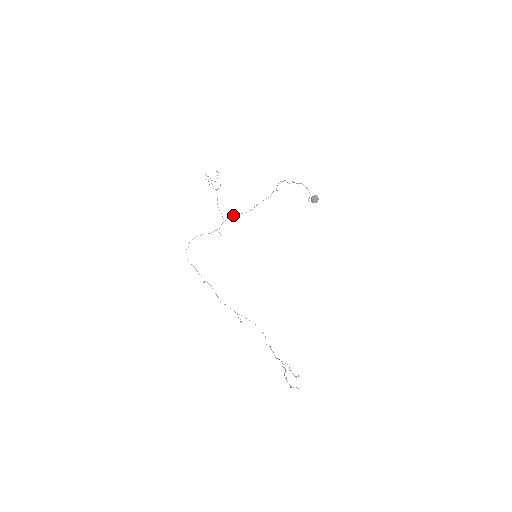
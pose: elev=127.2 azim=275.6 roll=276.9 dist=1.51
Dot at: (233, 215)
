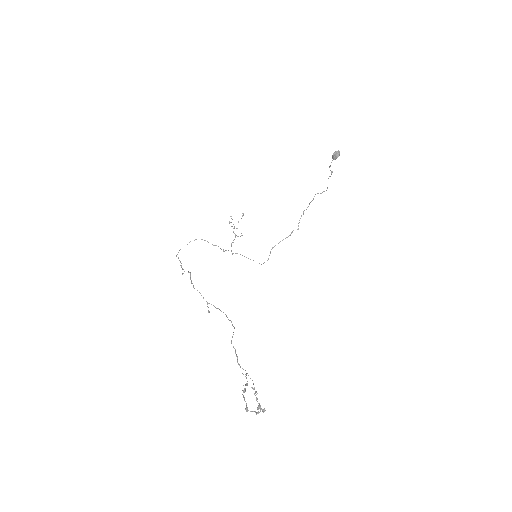
Dot at: (244, 256)
